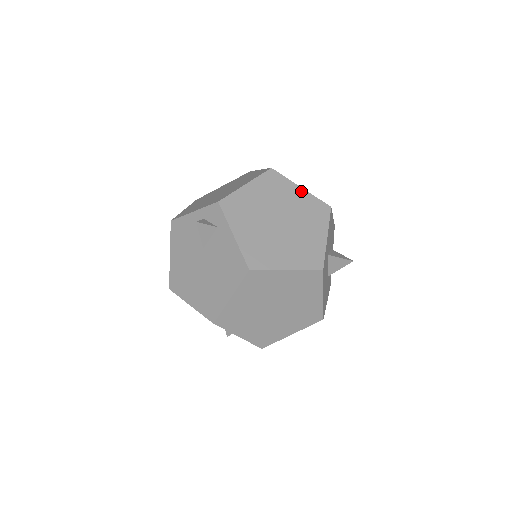
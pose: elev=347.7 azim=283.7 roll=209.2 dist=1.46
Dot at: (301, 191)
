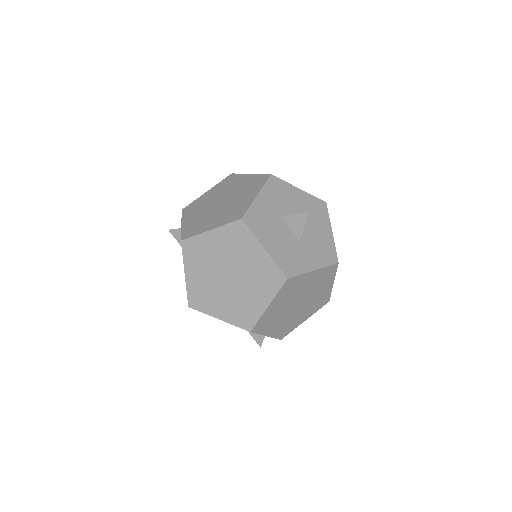
Dot at: (249, 176)
